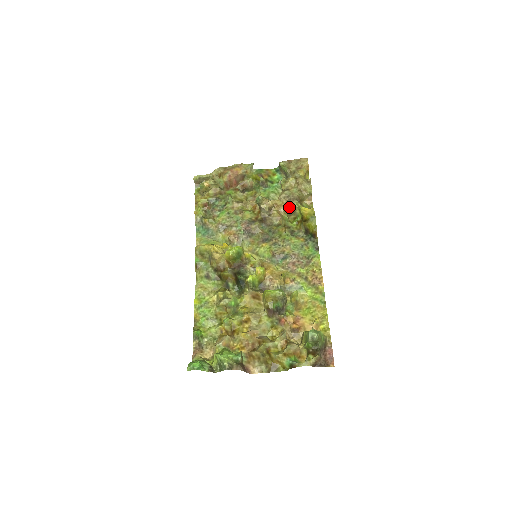
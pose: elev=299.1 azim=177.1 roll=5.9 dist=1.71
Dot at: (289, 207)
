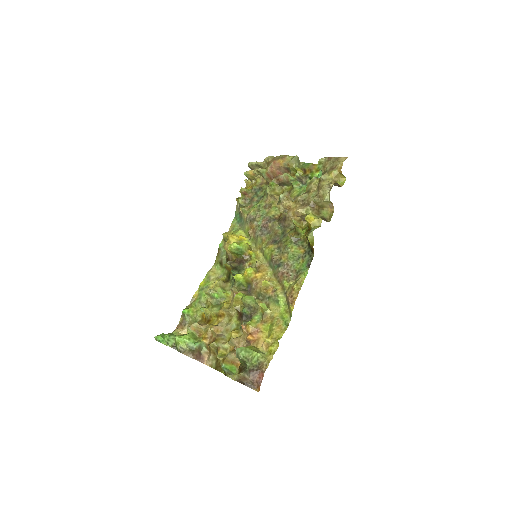
Dot at: (297, 213)
